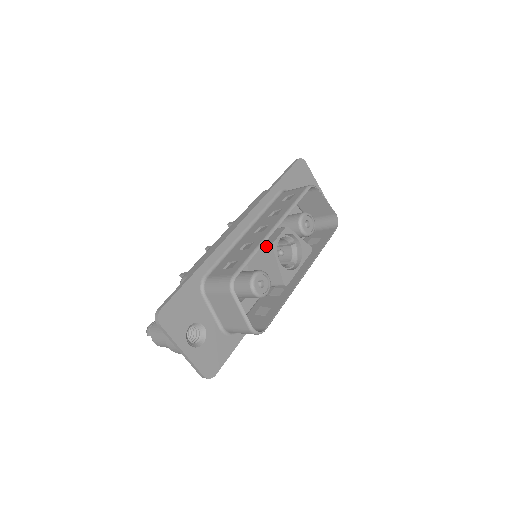
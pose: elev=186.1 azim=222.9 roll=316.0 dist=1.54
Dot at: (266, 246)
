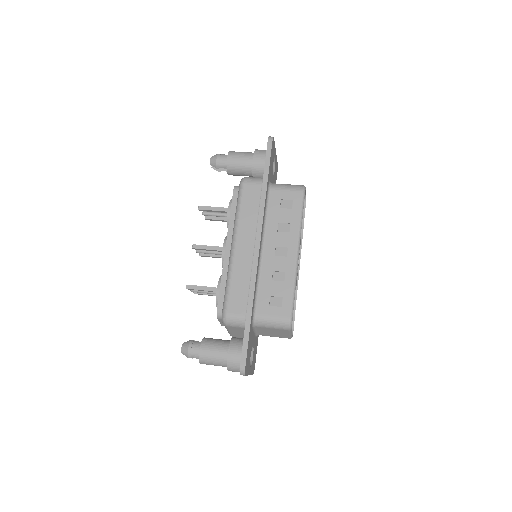
Dot at: occluded
